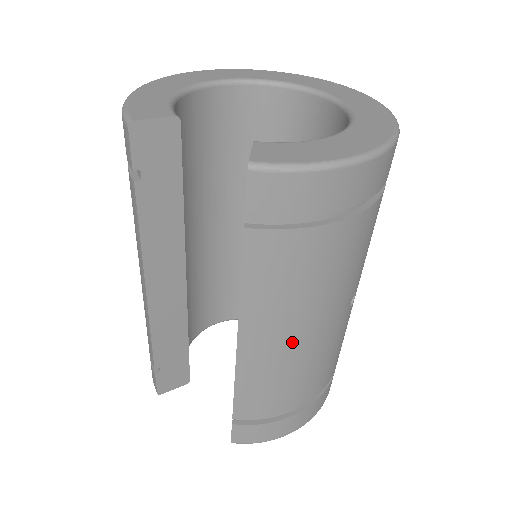
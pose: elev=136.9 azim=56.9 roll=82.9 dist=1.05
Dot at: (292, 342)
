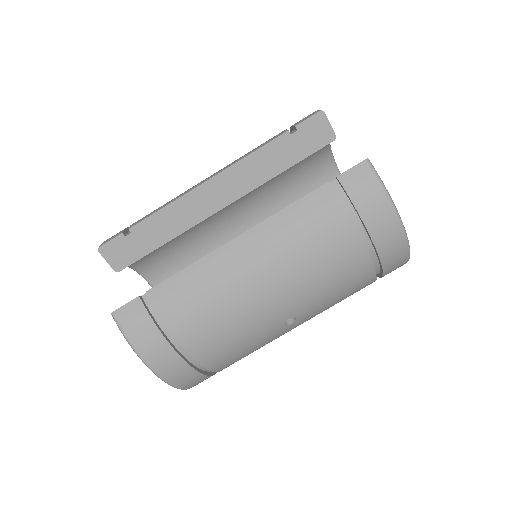
Dot at: (255, 278)
